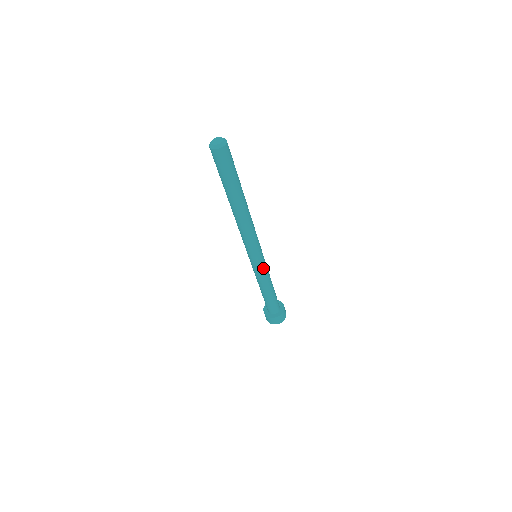
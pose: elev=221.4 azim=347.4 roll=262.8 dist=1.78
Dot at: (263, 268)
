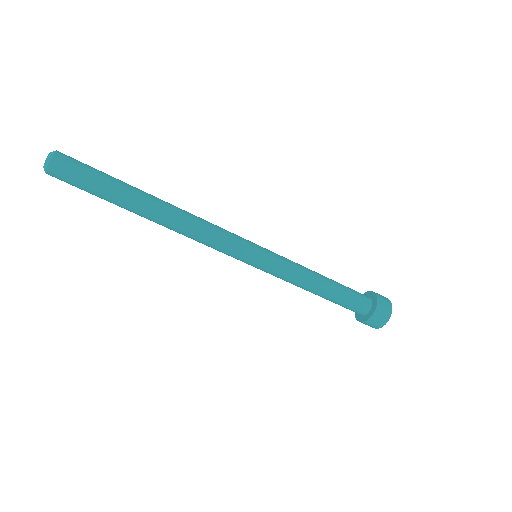
Dot at: (277, 265)
